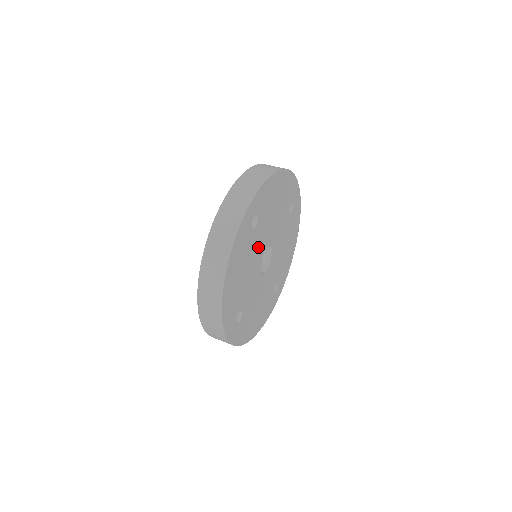
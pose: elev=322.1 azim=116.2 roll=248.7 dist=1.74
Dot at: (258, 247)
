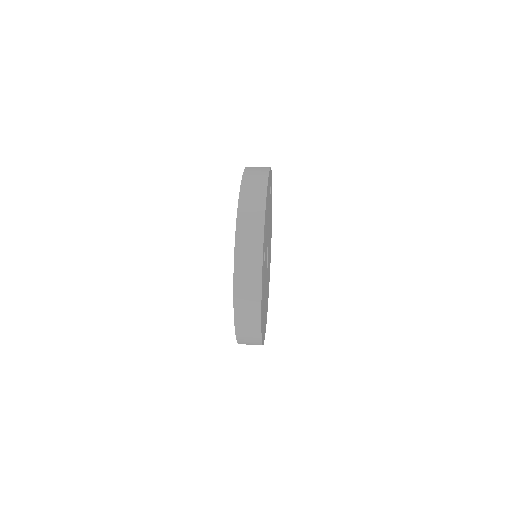
Dot at: occluded
